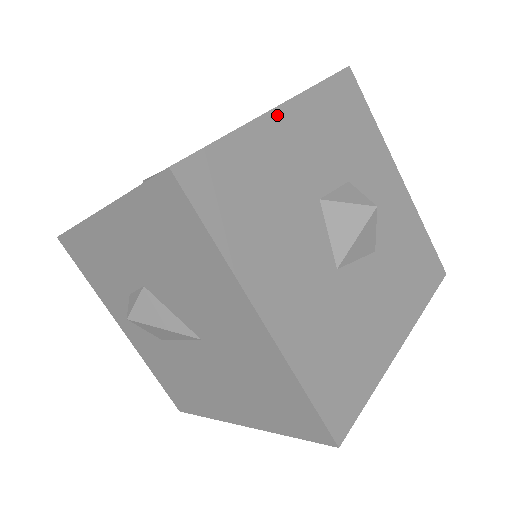
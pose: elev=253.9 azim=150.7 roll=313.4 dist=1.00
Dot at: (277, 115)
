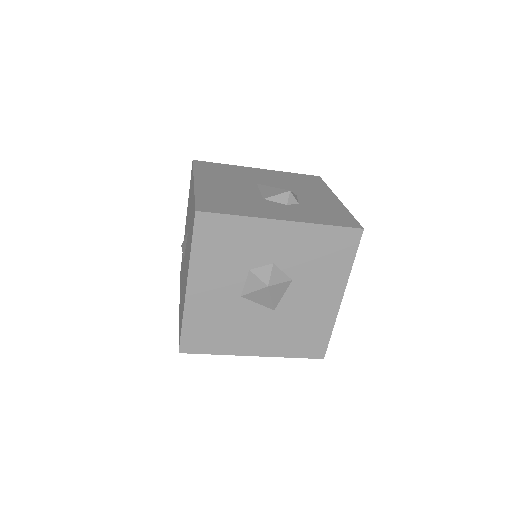
Dot at: (190, 292)
